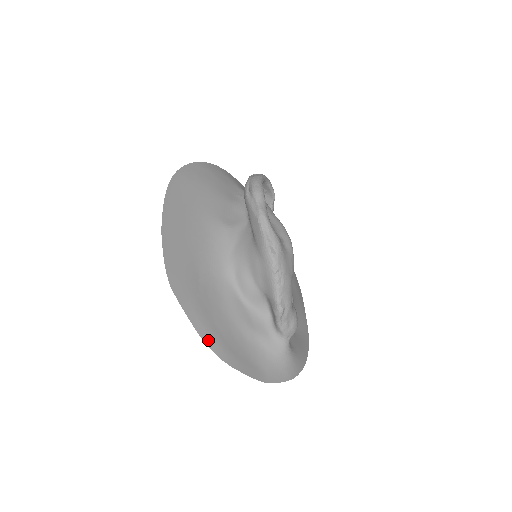
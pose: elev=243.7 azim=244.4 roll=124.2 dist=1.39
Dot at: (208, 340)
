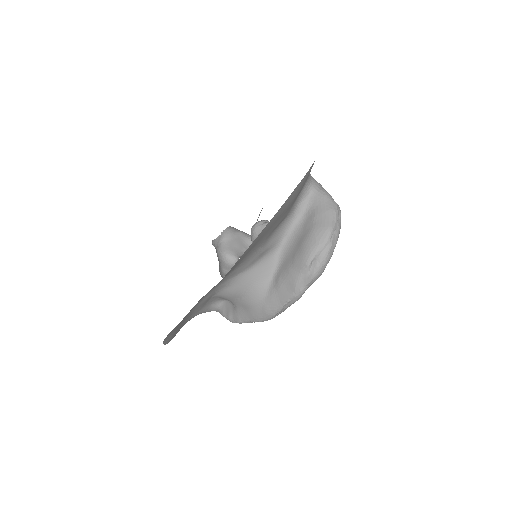
Dot at: occluded
